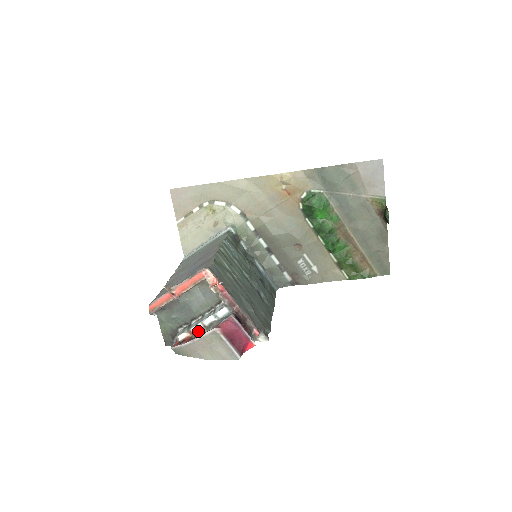
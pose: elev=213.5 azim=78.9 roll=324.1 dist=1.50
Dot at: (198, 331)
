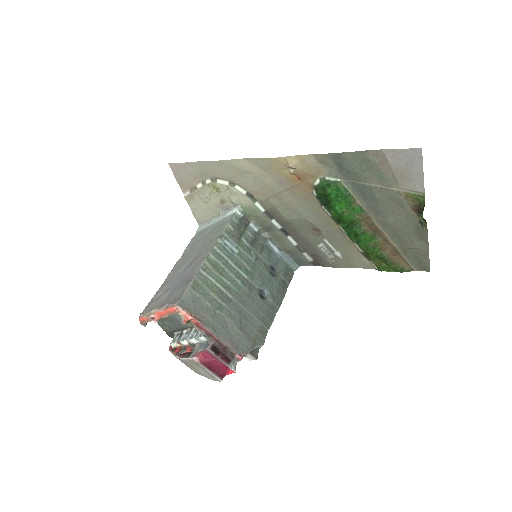
Dot at: (185, 346)
